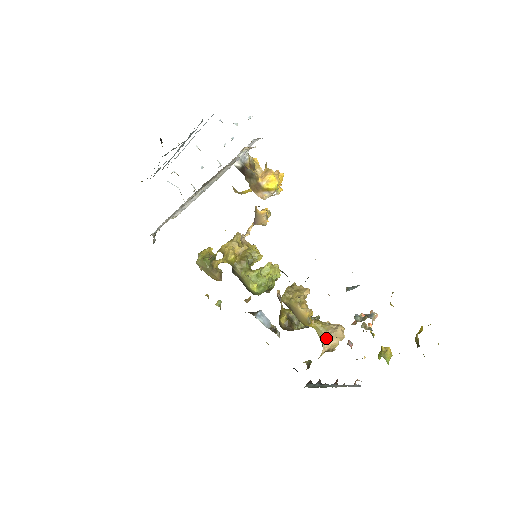
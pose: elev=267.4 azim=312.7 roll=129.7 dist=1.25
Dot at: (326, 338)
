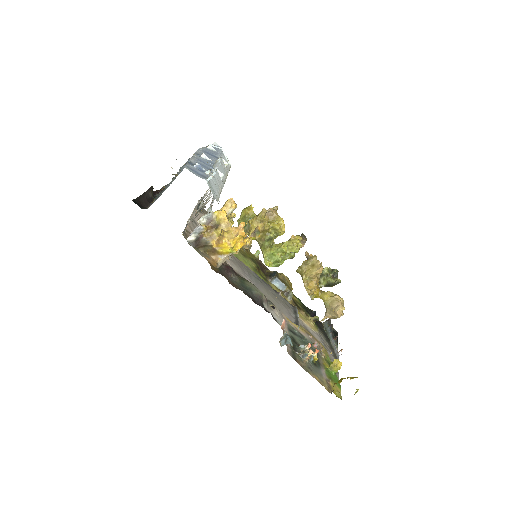
Dot at: (327, 311)
